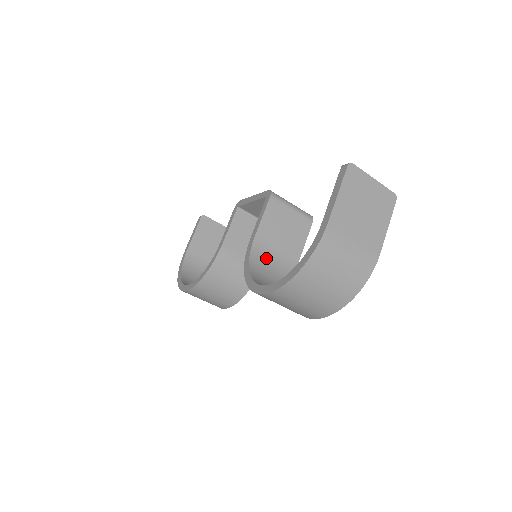
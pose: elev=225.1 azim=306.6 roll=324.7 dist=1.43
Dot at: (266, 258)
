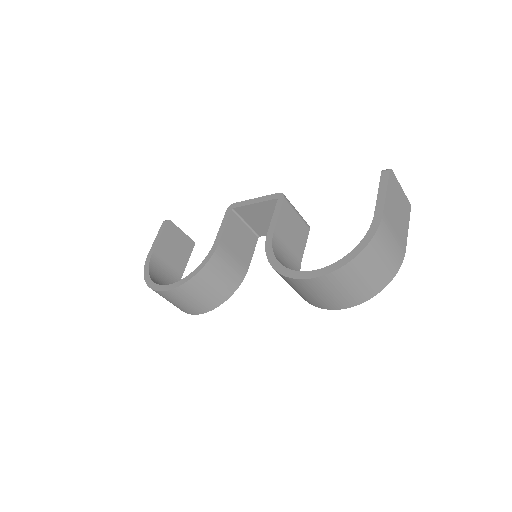
Dot at: (282, 254)
